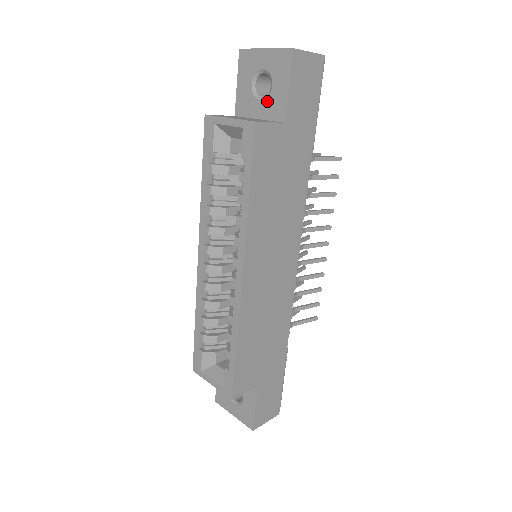
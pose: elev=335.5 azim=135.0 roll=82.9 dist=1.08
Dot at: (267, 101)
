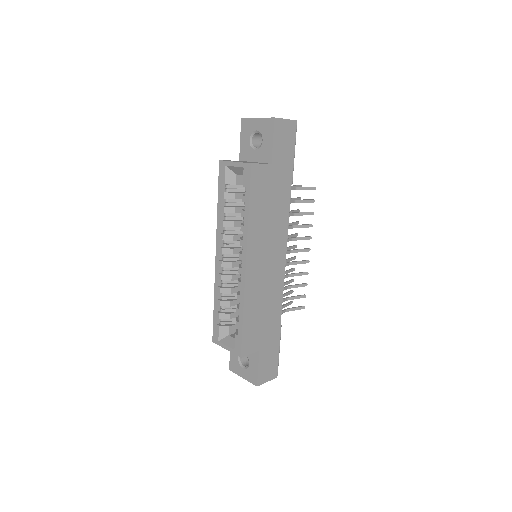
Dot at: (260, 150)
